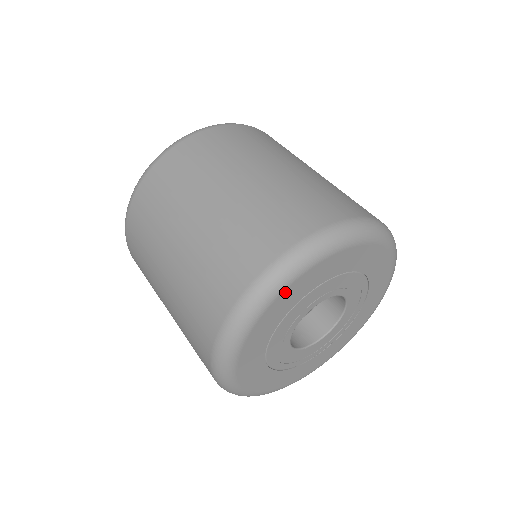
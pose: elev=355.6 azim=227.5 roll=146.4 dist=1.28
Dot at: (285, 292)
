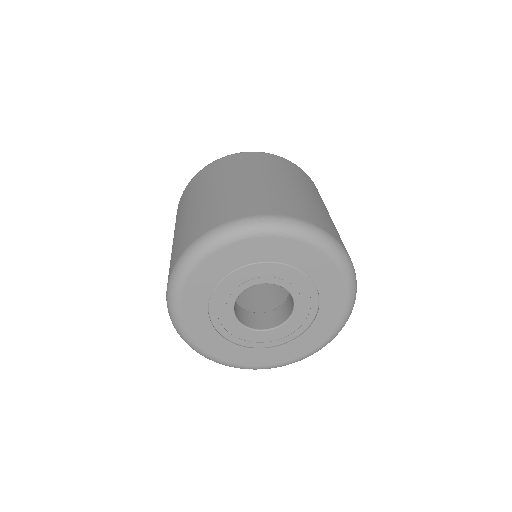
Dot at: (194, 275)
